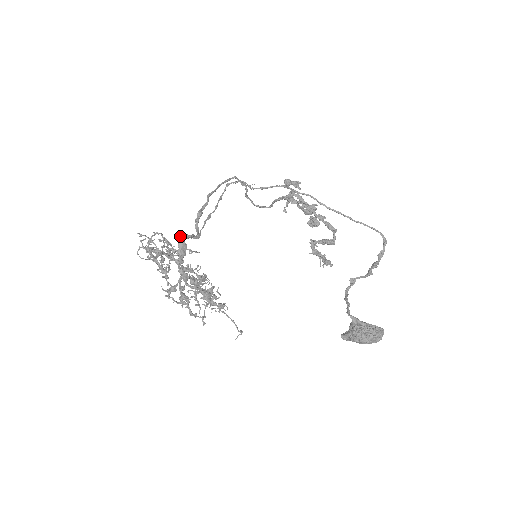
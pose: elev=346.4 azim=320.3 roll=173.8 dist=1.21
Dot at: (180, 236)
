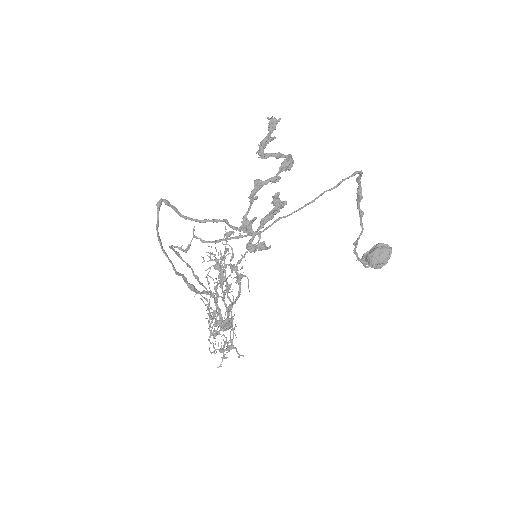
Dot at: (224, 330)
